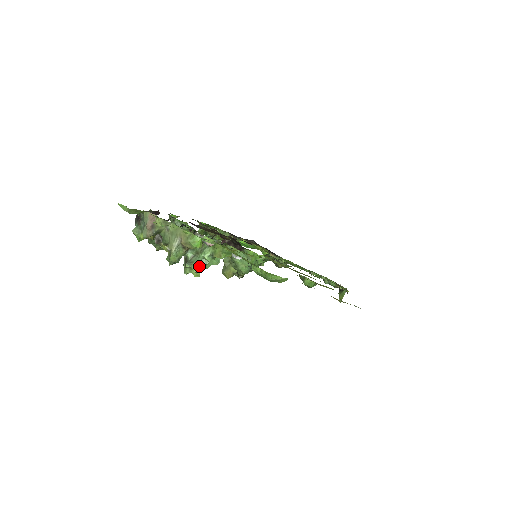
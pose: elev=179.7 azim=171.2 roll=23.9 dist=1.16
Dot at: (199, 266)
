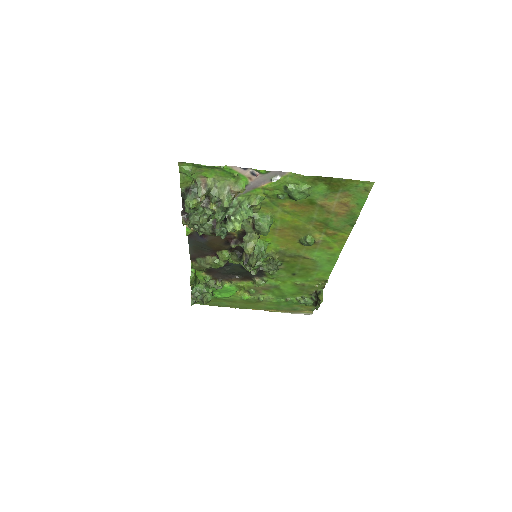
Dot at: (241, 216)
